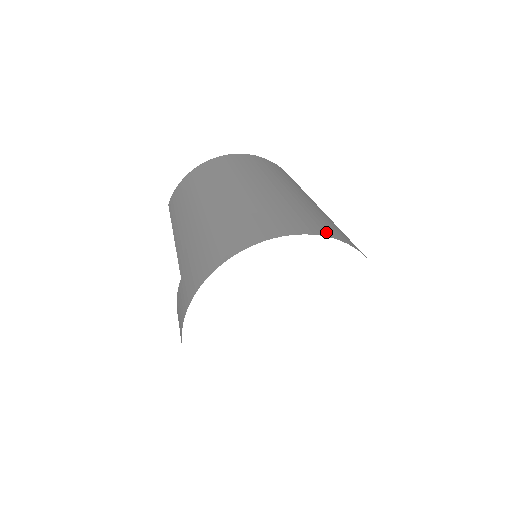
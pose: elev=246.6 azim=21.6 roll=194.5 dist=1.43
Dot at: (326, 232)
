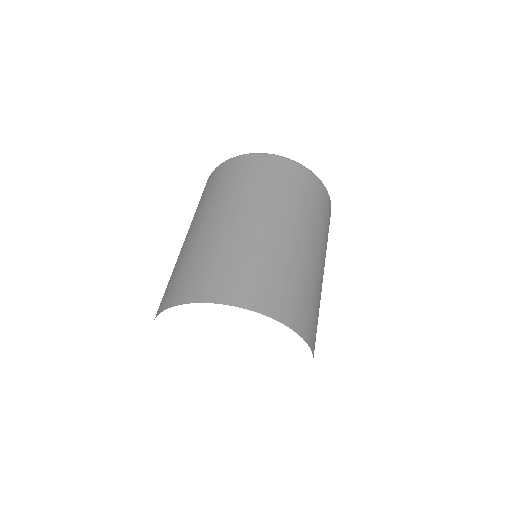
Dot at: (220, 295)
